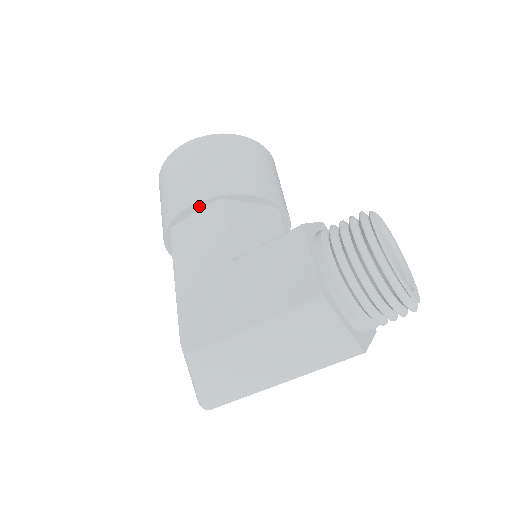
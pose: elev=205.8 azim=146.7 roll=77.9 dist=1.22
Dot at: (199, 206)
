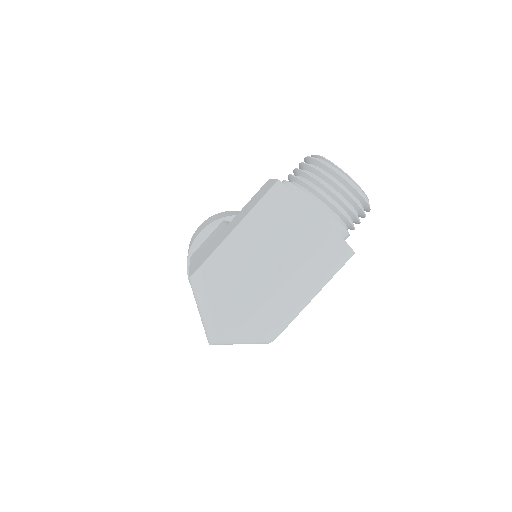
Dot at: (209, 230)
